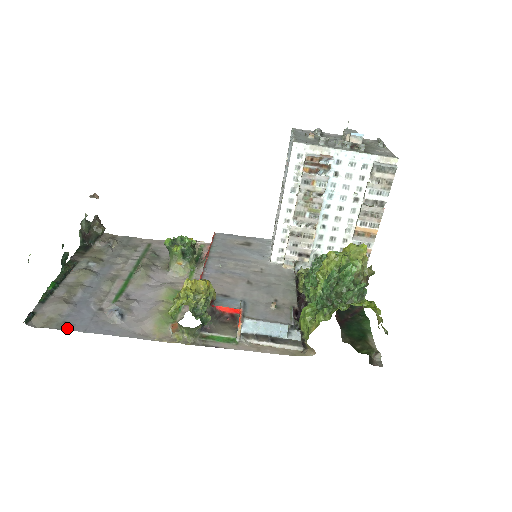
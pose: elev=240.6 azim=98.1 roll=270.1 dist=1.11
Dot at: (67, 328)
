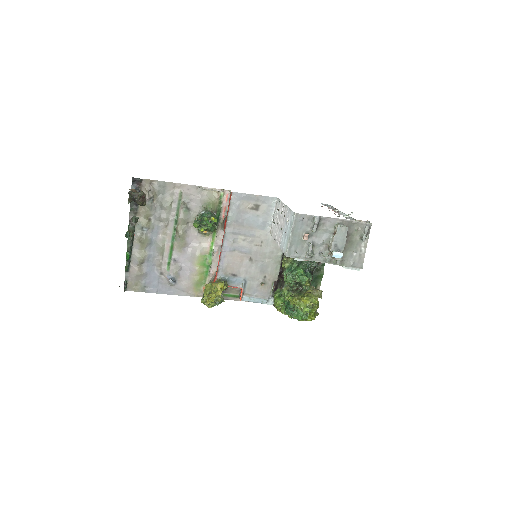
Dot at: (148, 292)
